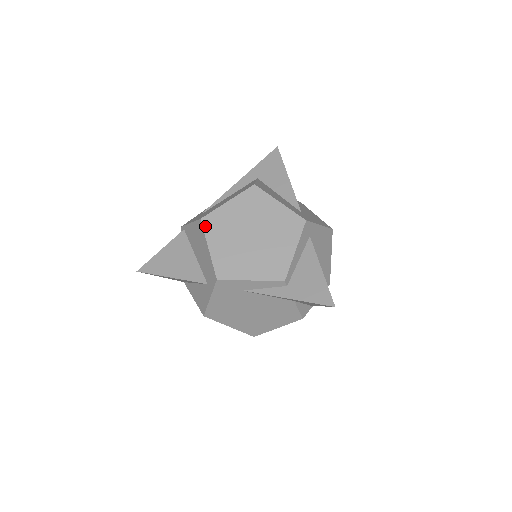
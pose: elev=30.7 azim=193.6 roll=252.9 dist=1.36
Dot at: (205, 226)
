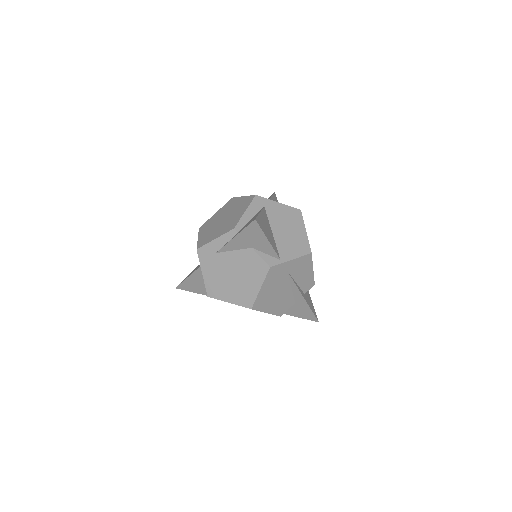
Dot at: (200, 230)
